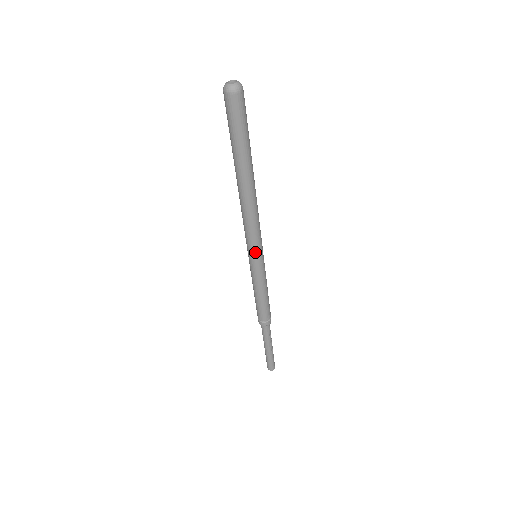
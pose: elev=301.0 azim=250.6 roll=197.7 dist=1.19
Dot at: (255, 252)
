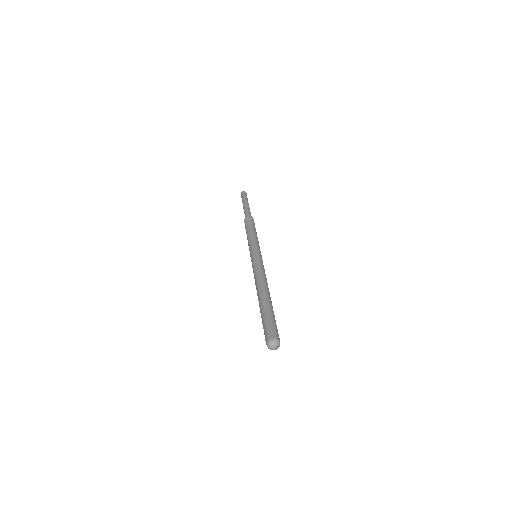
Dot at: occluded
